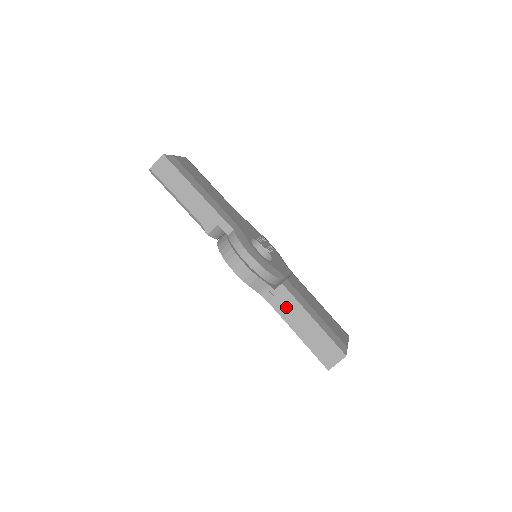
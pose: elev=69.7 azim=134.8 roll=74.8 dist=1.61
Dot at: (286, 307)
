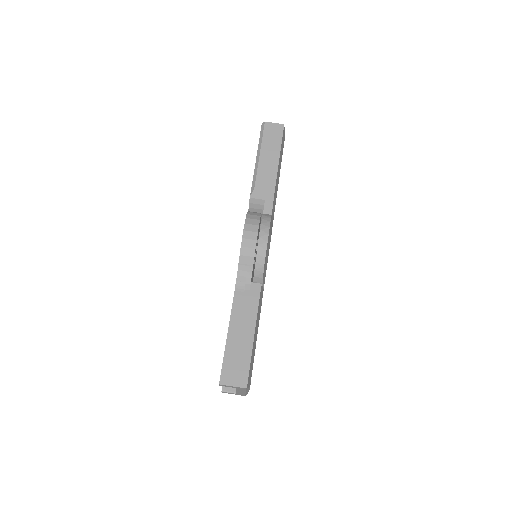
Dot at: (245, 303)
